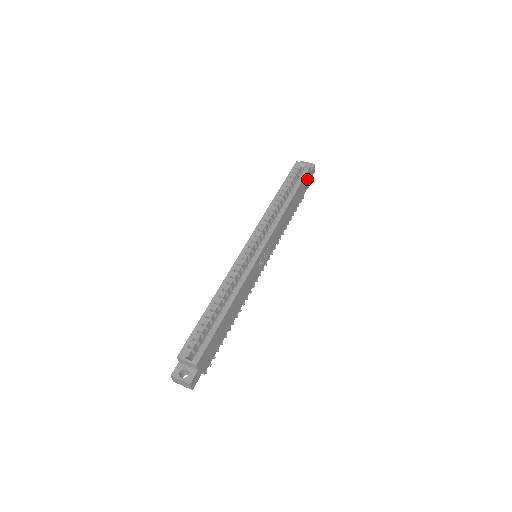
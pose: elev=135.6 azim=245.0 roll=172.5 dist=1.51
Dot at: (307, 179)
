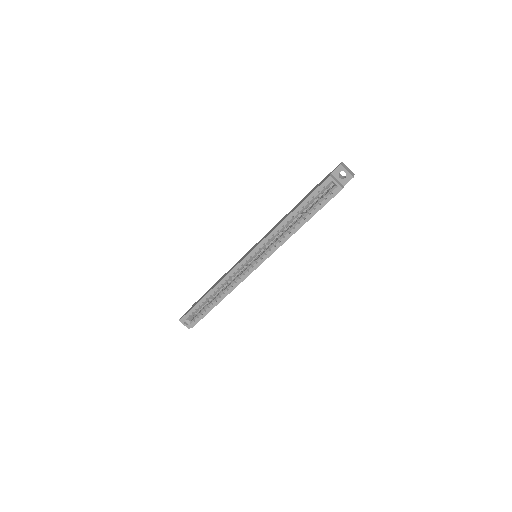
Dot at: occluded
